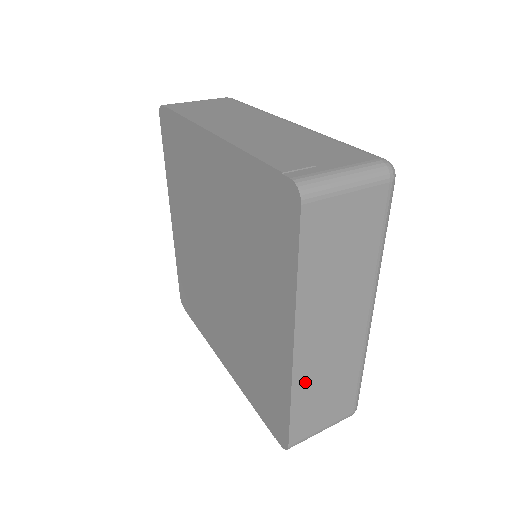
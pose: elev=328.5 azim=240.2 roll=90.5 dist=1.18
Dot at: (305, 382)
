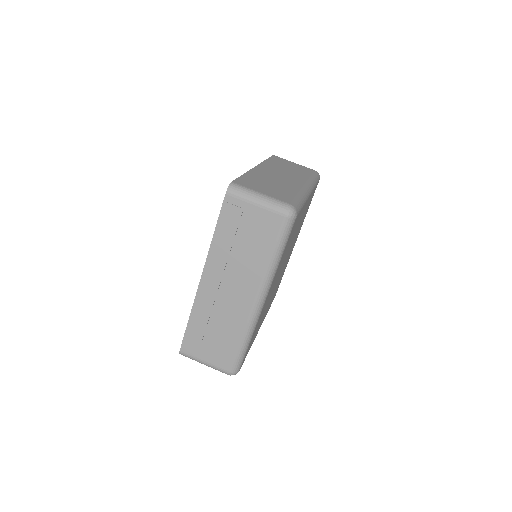
Dot at: occluded
